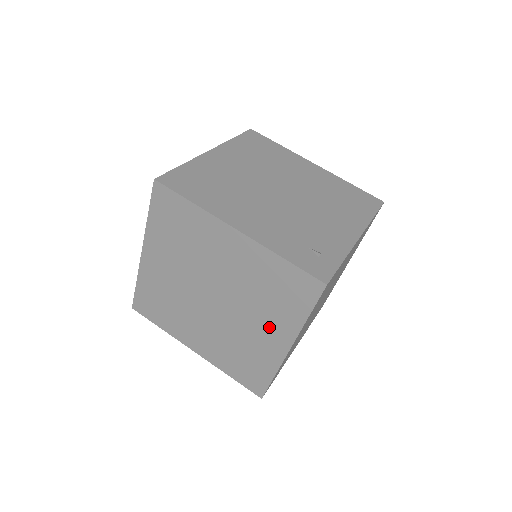
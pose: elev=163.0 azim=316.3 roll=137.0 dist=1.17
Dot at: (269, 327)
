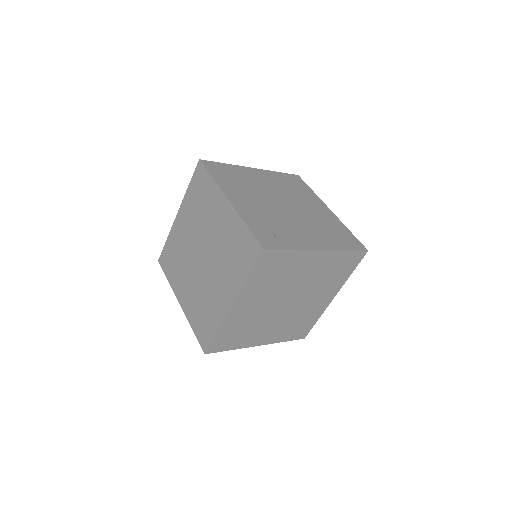
Dot at: (225, 284)
